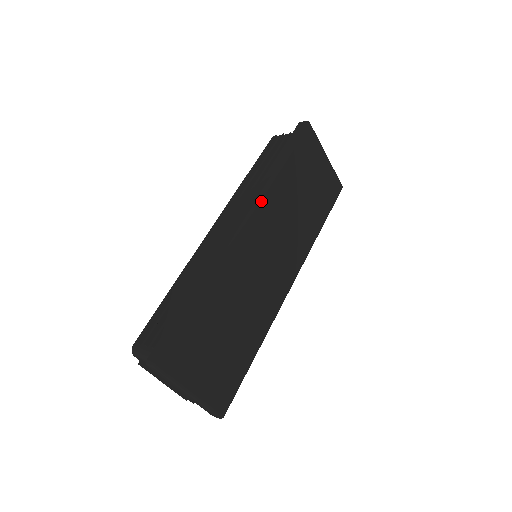
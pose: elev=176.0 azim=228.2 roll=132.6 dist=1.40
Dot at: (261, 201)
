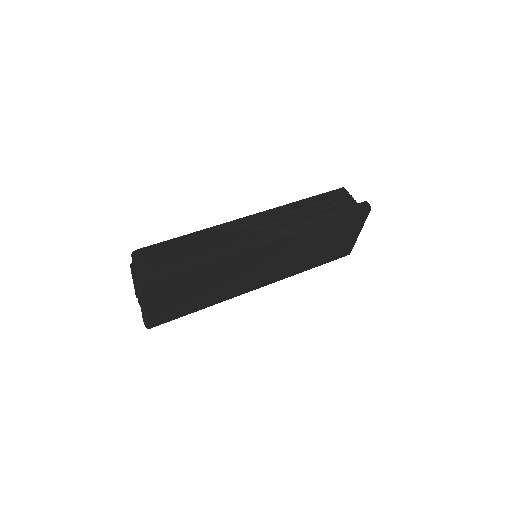
Dot at: (291, 236)
